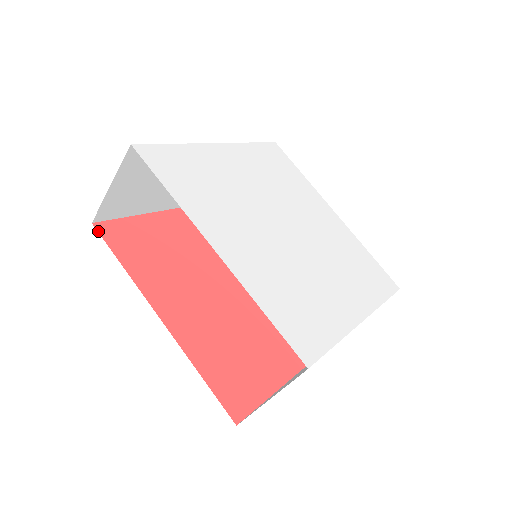
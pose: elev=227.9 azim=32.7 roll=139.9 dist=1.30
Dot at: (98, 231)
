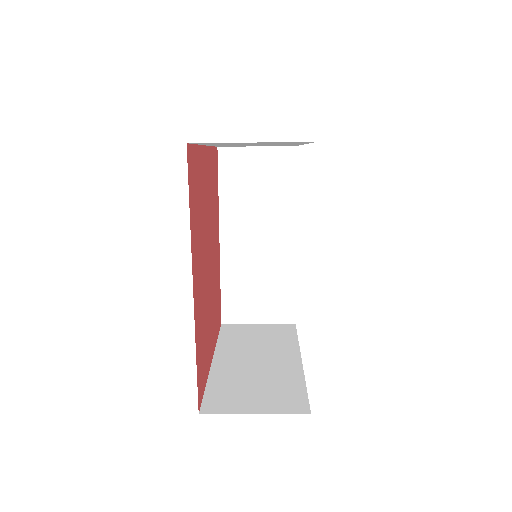
Dot at: (187, 157)
